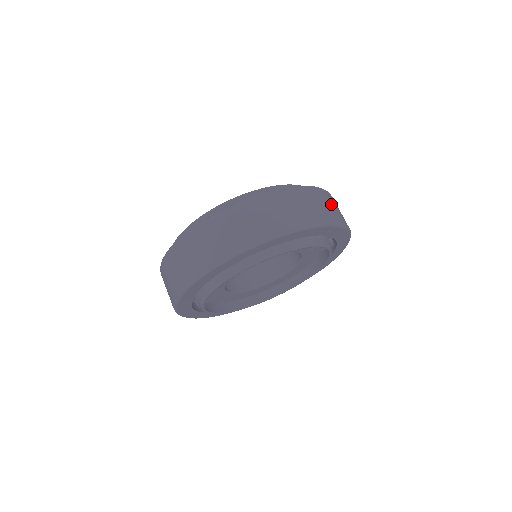
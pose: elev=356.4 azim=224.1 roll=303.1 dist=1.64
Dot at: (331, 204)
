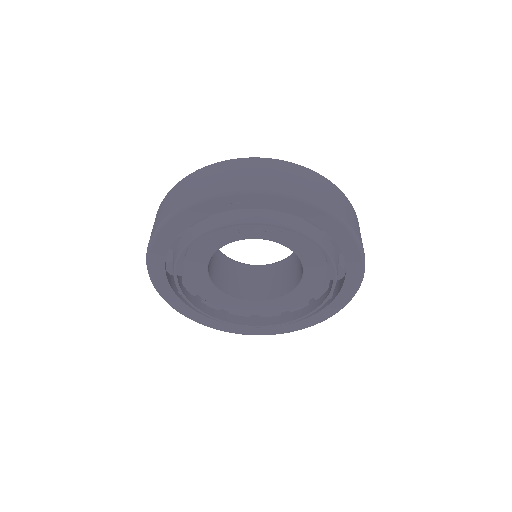
Dot at: (253, 171)
